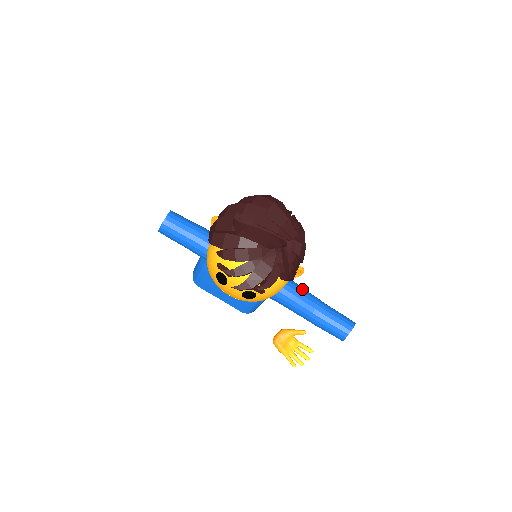
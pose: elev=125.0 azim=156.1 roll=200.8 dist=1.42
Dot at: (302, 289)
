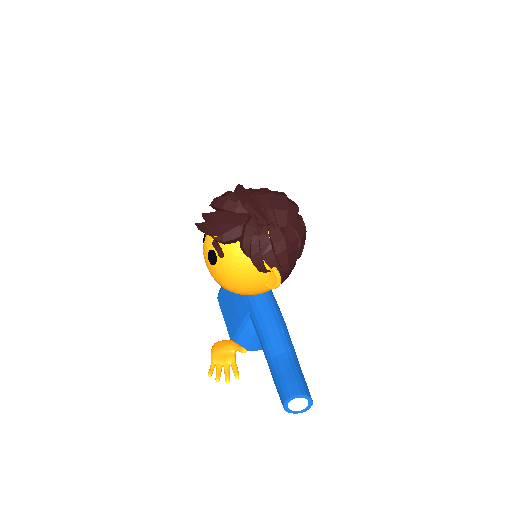
Dot at: (286, 331)
